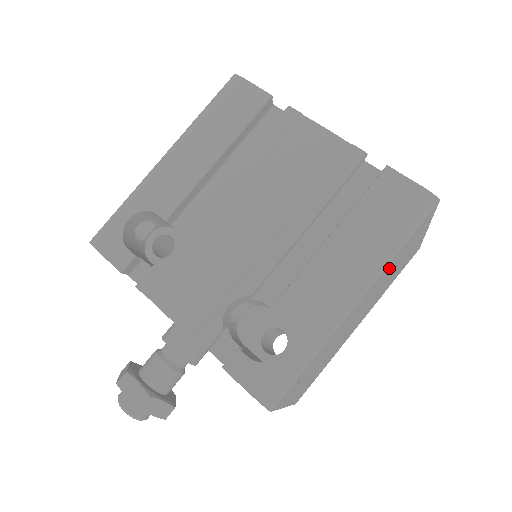
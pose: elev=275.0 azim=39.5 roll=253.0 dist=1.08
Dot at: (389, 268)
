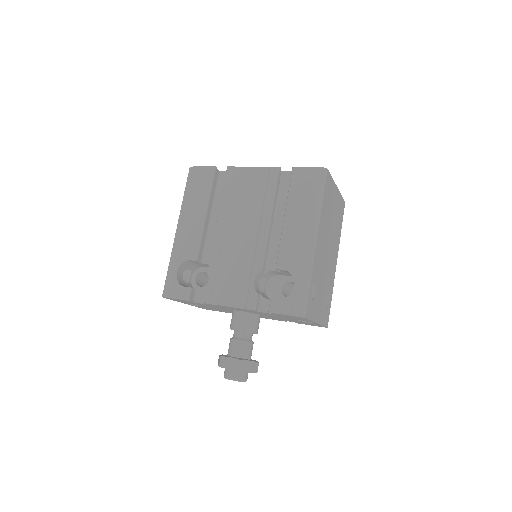
Dot at: (325, 216)
